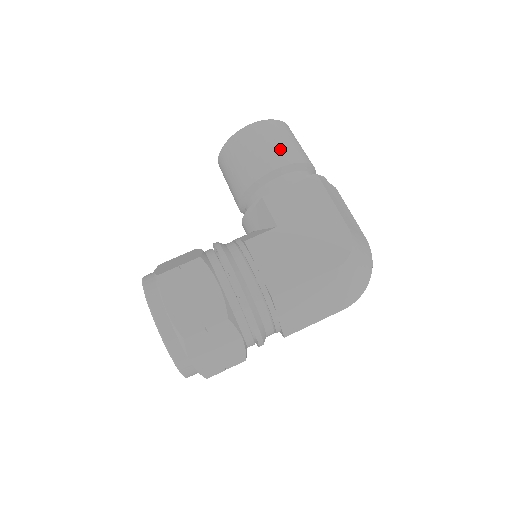
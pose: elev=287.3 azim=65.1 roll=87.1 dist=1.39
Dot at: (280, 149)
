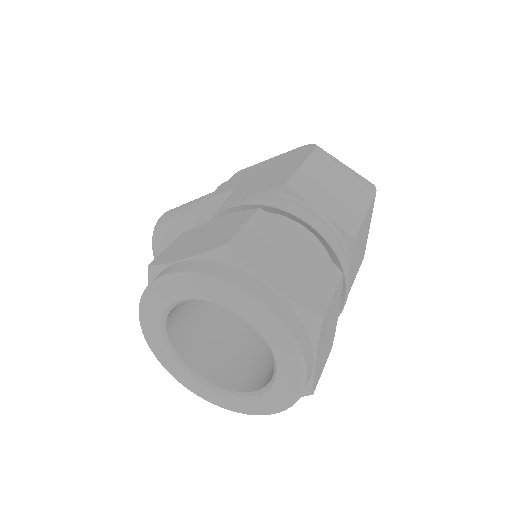
Dot at: occluded
